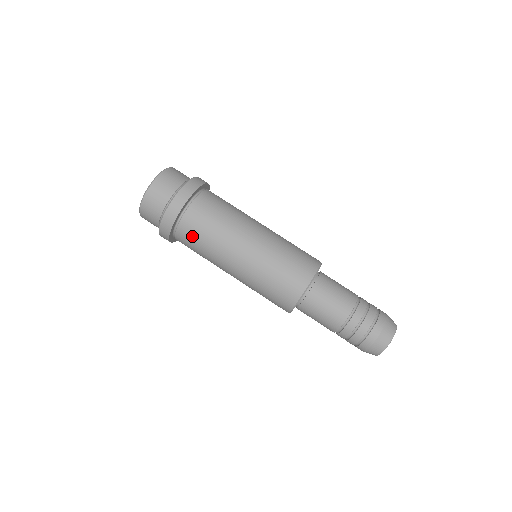
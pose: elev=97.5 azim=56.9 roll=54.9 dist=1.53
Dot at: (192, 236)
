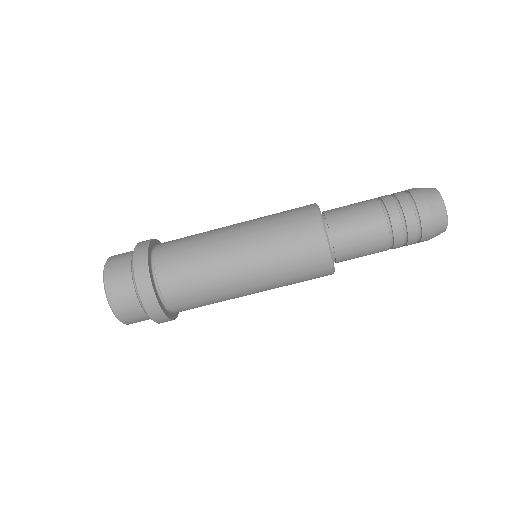
Dot at: (191, 306)
